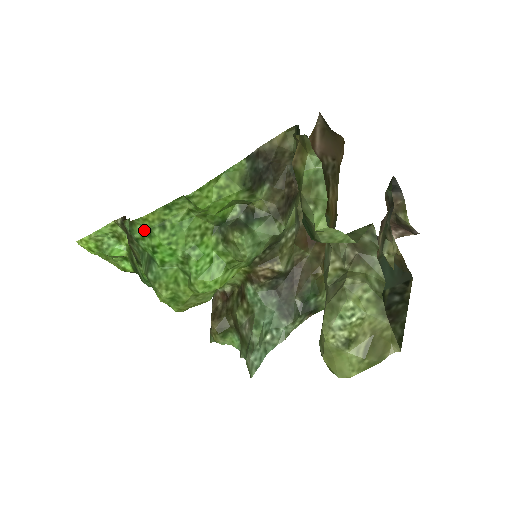
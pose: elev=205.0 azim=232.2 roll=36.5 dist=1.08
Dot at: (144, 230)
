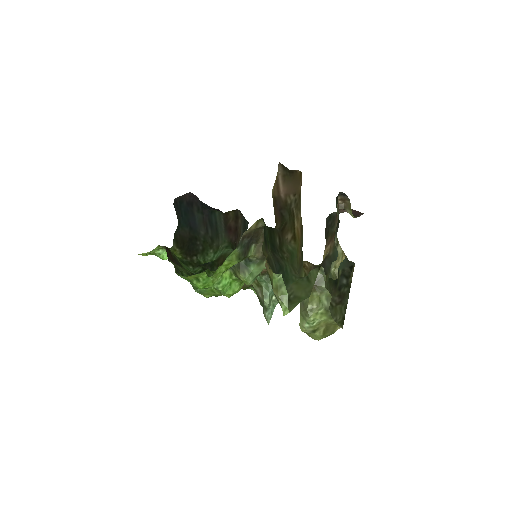
Dot at: occluded
